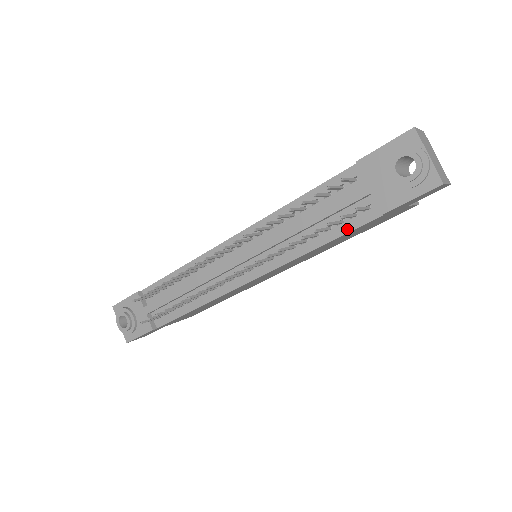
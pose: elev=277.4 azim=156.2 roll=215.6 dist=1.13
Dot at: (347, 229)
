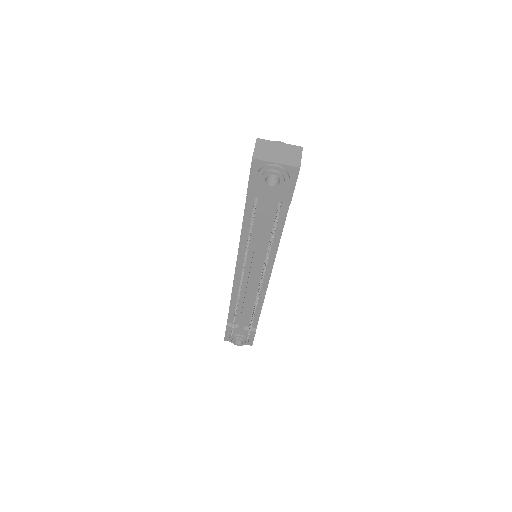
Dot at: (283, 220)
